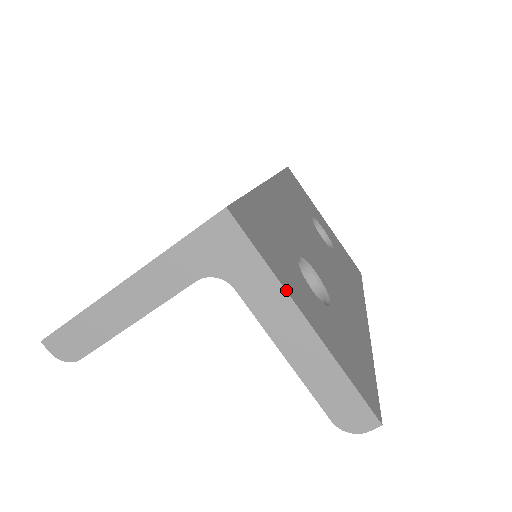
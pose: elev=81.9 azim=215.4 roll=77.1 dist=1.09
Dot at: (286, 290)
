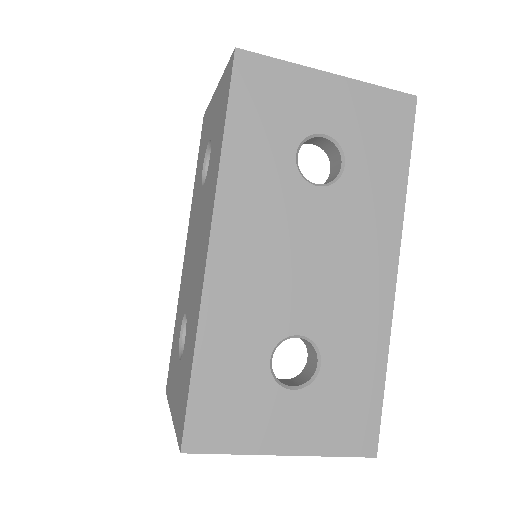
Dot at: (258, 454)
